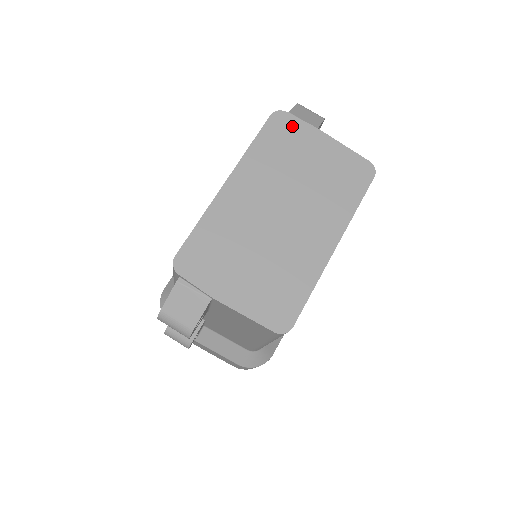
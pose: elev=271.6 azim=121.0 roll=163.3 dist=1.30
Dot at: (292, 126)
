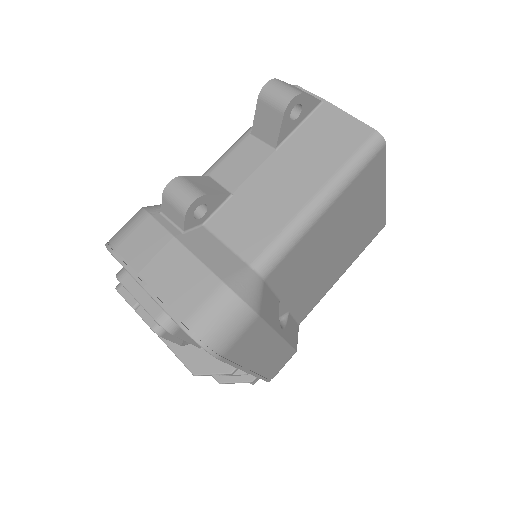
Dot at: occluded
